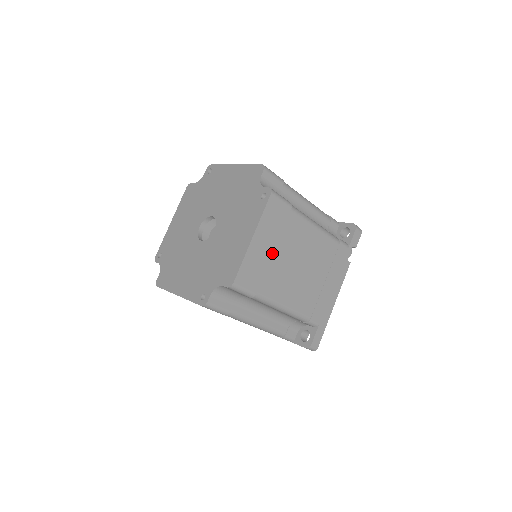
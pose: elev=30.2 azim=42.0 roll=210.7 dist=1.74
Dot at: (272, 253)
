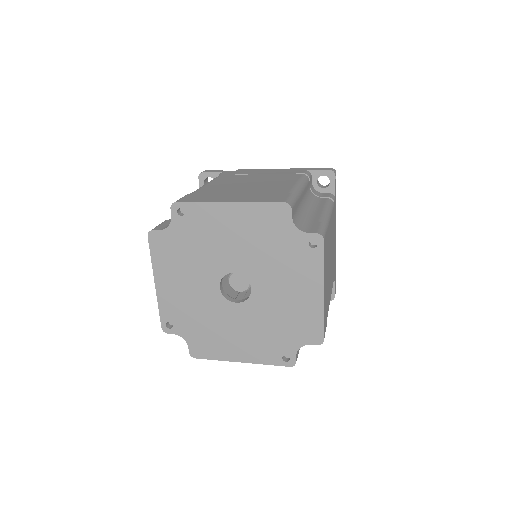
Dot at: occluded
